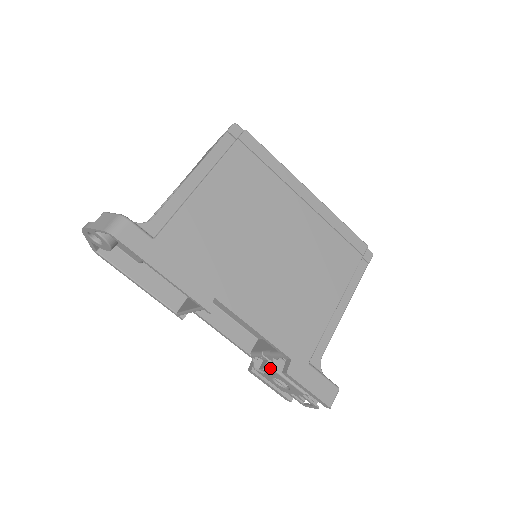
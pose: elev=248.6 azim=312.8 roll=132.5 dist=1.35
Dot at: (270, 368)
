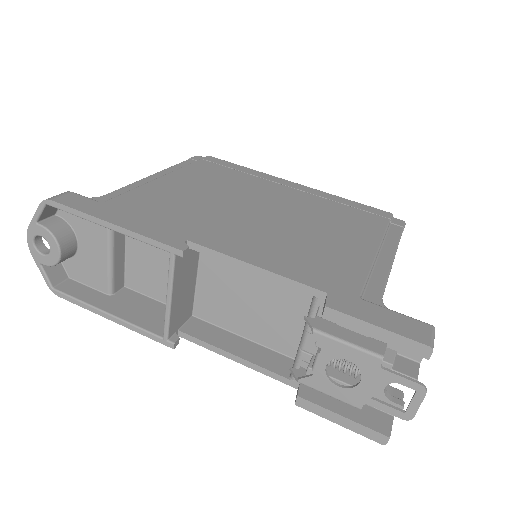
Dot at: occluded
